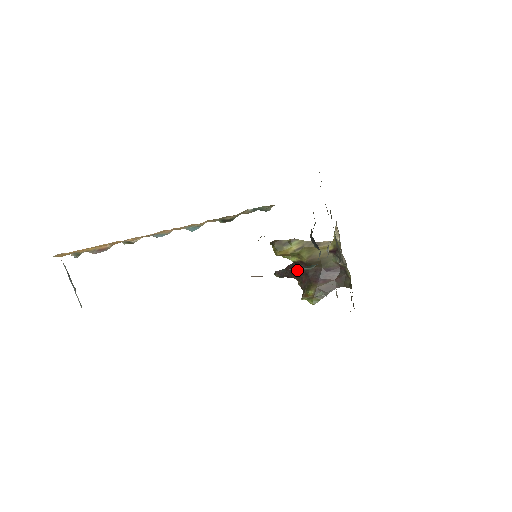
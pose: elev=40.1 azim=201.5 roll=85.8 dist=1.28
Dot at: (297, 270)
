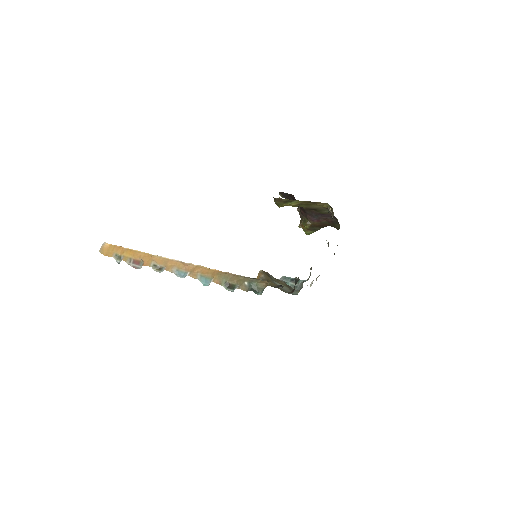
Dot at: occluded
